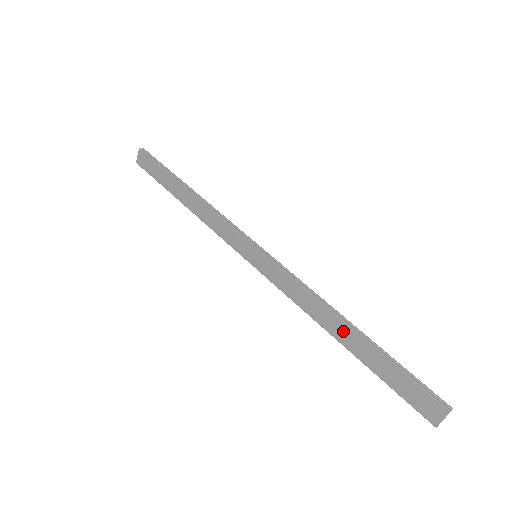
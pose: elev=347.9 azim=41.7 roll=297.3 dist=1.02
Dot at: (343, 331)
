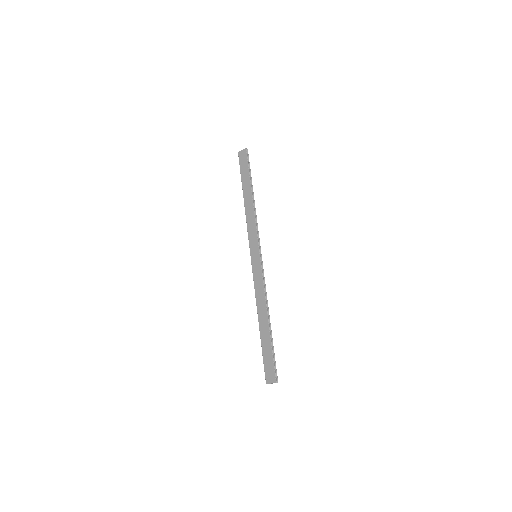
Dot at: (264, 320)
